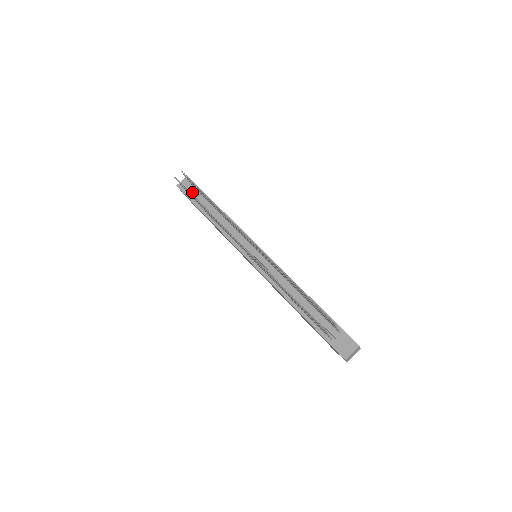
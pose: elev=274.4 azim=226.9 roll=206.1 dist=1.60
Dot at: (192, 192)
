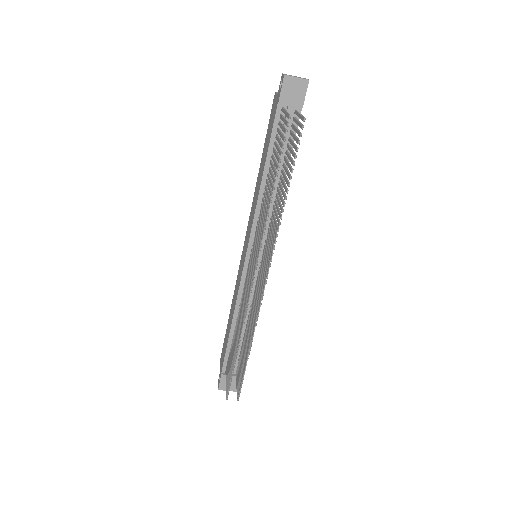
Dot at: occluded
